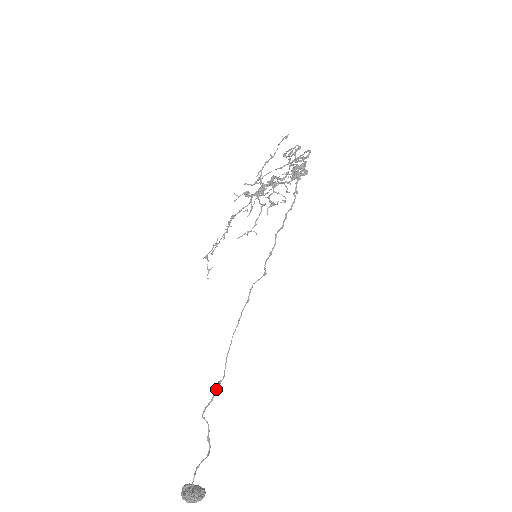
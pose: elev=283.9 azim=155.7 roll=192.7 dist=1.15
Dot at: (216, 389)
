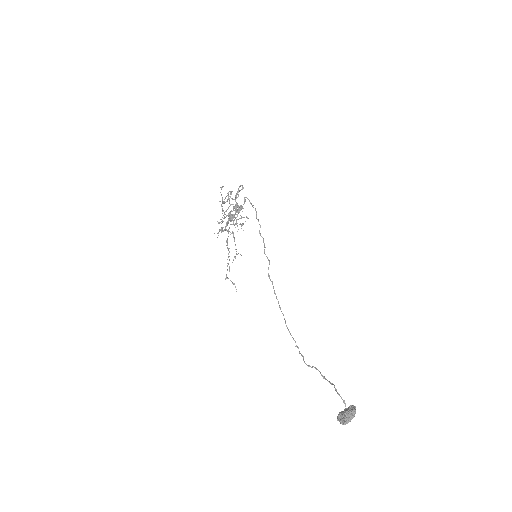
Dot at: occluded
